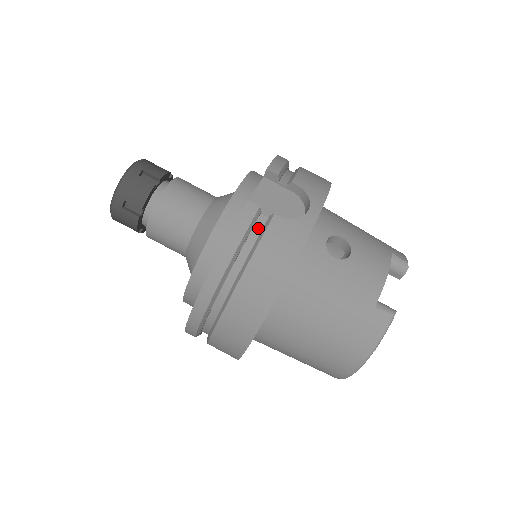
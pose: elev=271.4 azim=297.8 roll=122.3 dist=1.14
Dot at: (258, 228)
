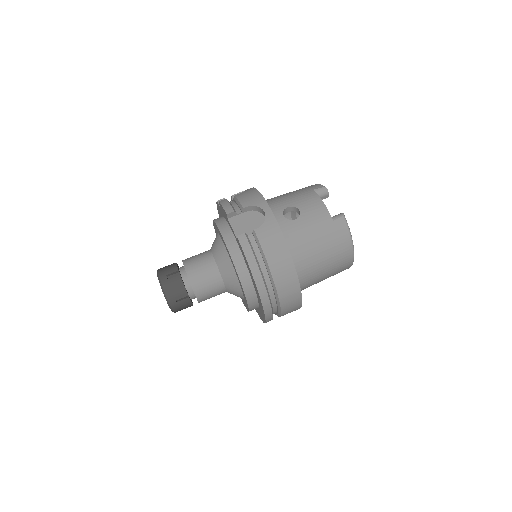
Dot at: (253, 243)
